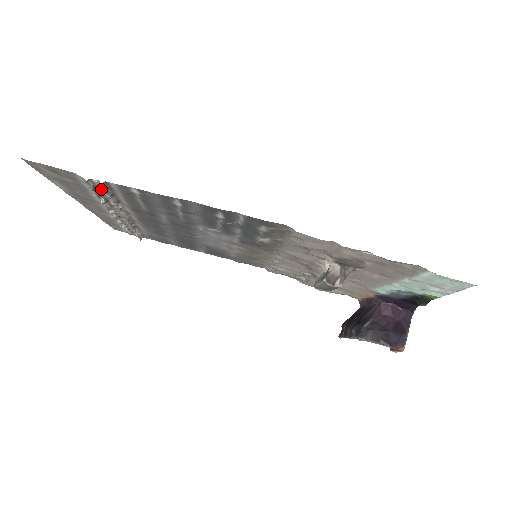
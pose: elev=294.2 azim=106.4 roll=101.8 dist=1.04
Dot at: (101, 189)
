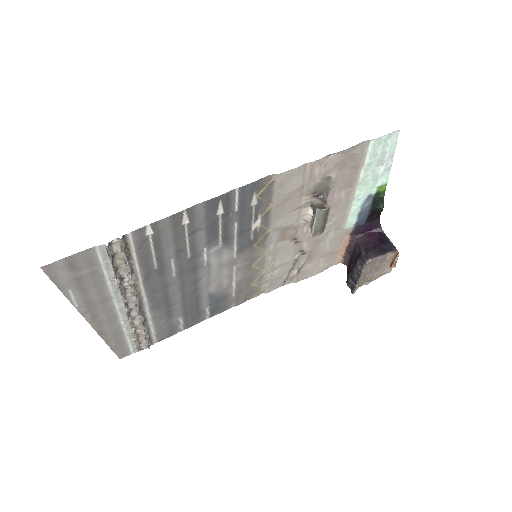
Dot at: (118, 256)
